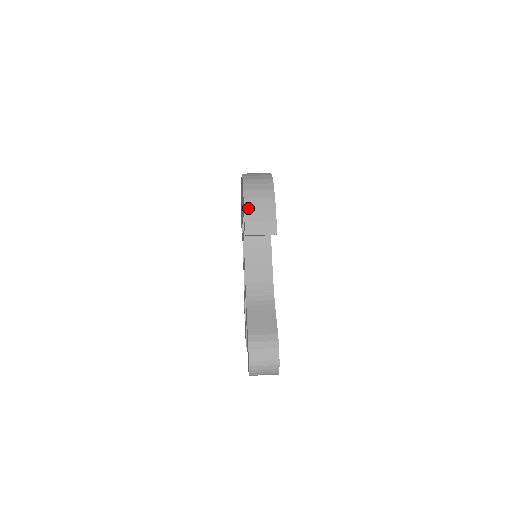
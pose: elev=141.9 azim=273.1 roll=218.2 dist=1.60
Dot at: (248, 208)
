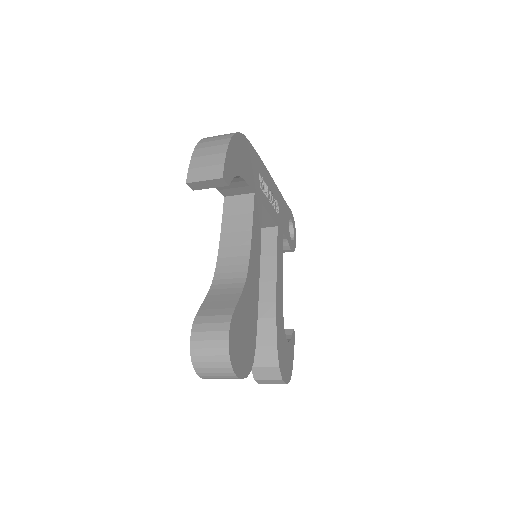
Dot at: (195, 156)
